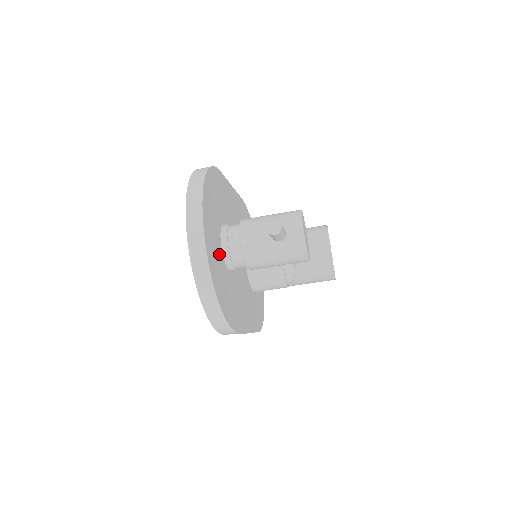
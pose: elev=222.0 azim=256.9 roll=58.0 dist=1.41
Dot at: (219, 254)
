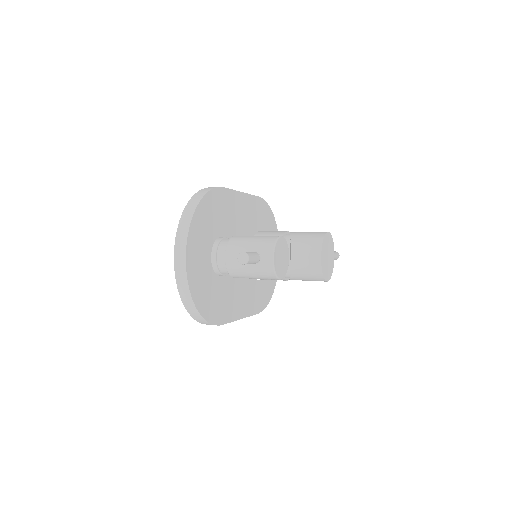
Dot at: (206, 267)
